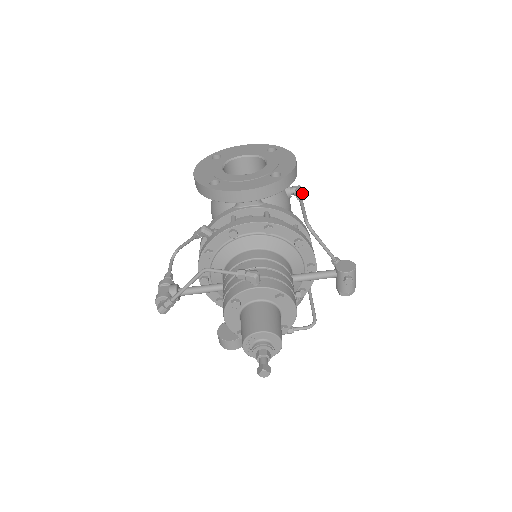
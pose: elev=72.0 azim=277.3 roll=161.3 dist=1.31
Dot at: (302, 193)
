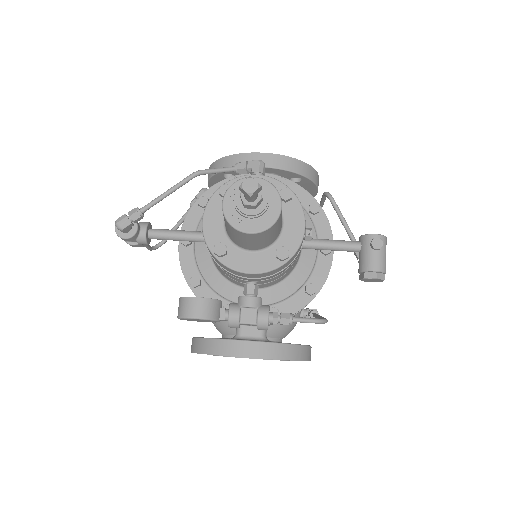
Dot at: occluded
